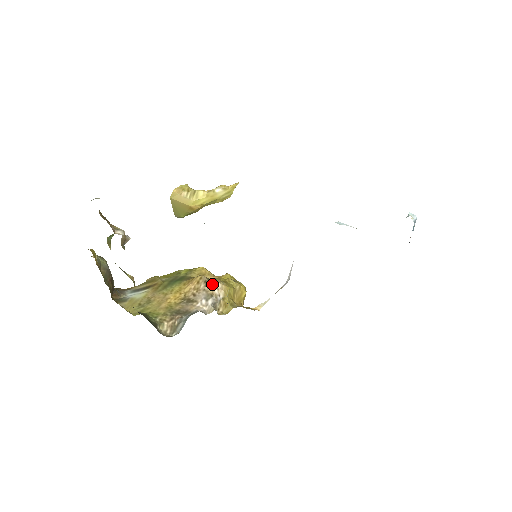
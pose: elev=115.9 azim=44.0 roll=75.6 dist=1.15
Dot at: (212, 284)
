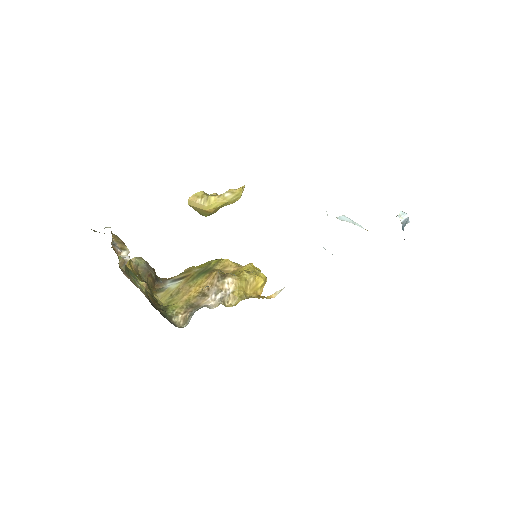
Dot at: (223, 280)
